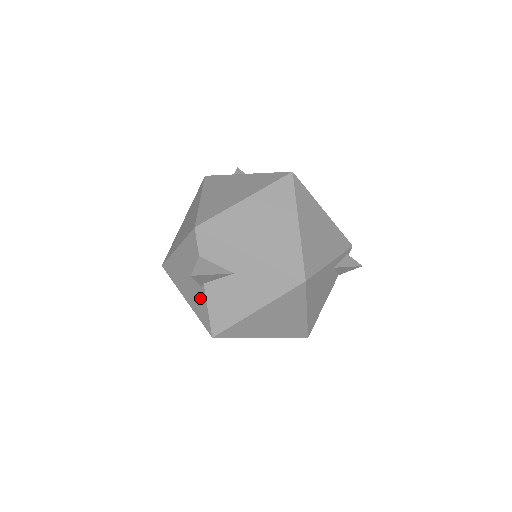
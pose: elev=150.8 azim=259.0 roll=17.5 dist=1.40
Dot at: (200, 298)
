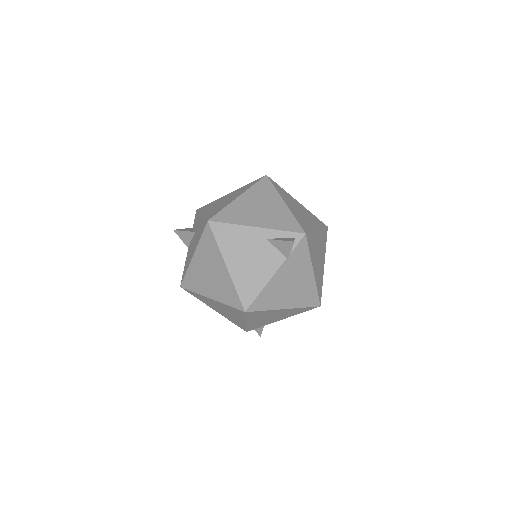
Dot at: occluded
